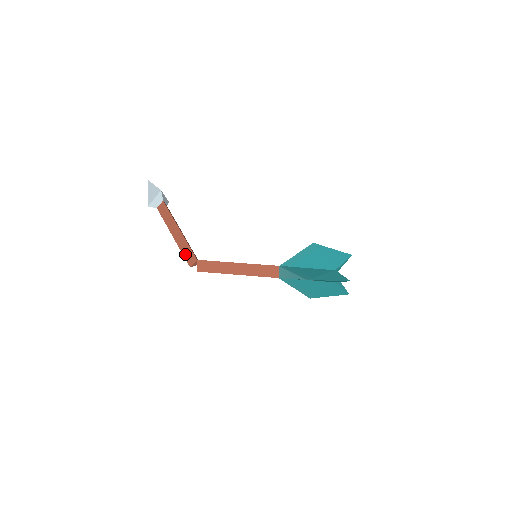
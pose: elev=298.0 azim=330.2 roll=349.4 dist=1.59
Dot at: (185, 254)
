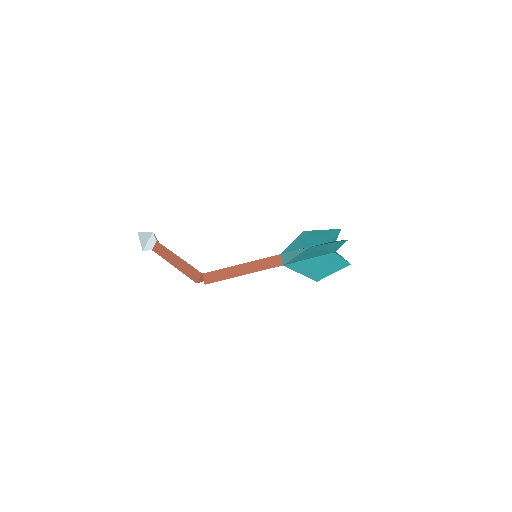
Dot at: (189, 275)
